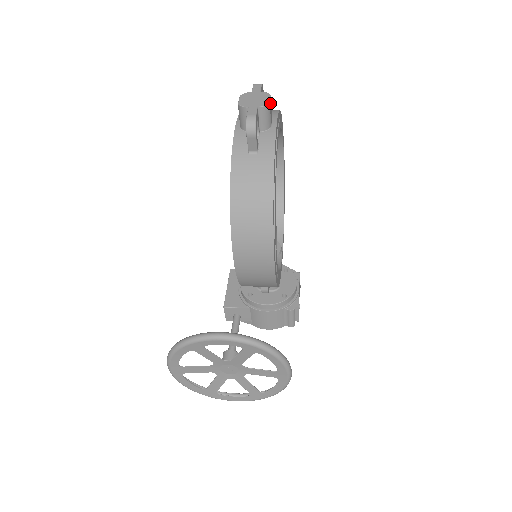
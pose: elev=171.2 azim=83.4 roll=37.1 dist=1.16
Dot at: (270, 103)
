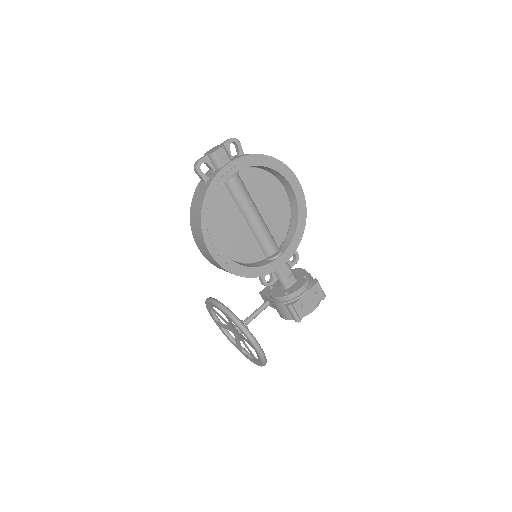
Dot at: (218, 152)
